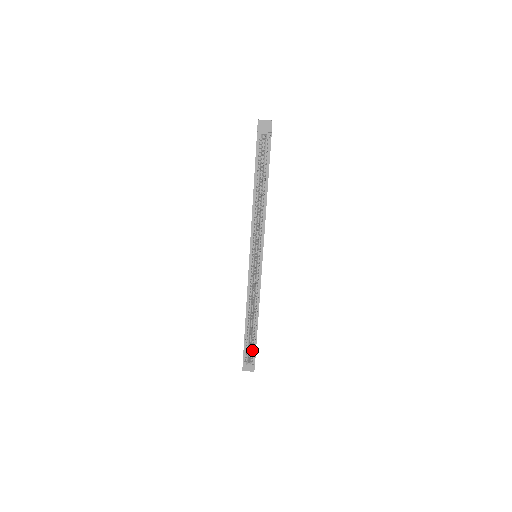
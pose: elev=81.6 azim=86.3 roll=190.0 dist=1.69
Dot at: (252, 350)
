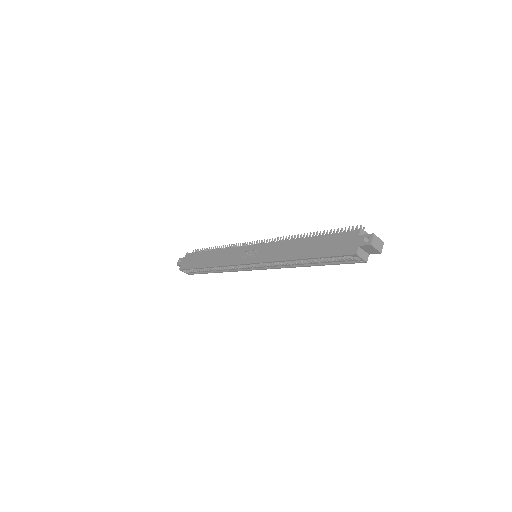
Dot at: (195, 271)
